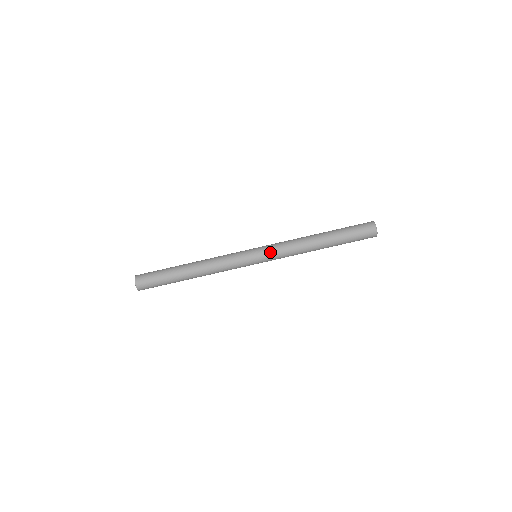
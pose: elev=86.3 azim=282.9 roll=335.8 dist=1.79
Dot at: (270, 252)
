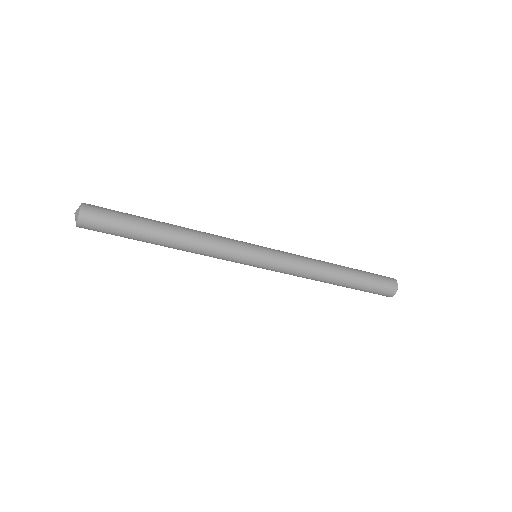
Dot at: occluded
